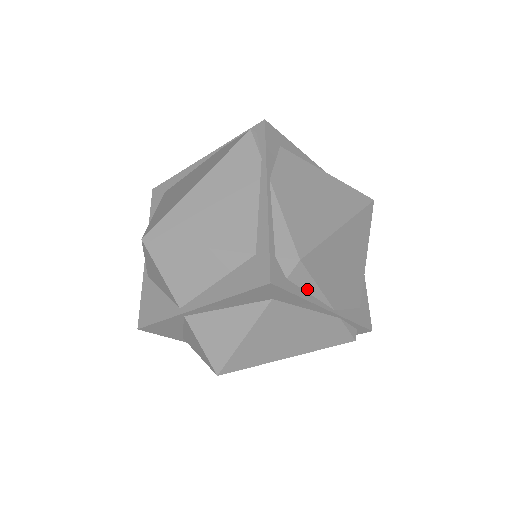
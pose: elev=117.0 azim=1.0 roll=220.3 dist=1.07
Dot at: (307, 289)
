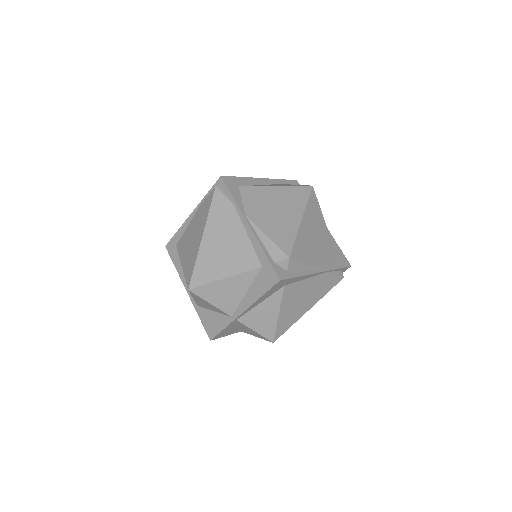
Dot at: (301, 269)
